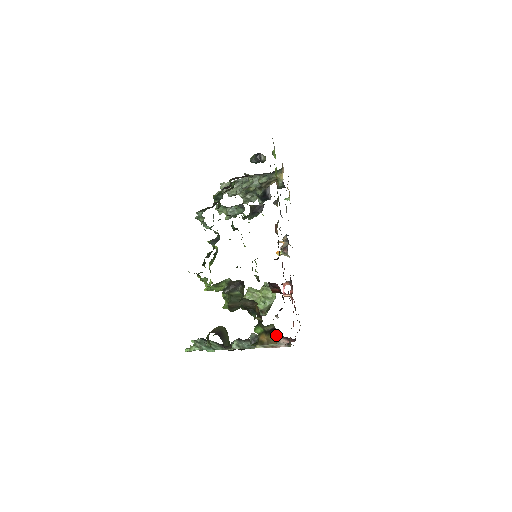
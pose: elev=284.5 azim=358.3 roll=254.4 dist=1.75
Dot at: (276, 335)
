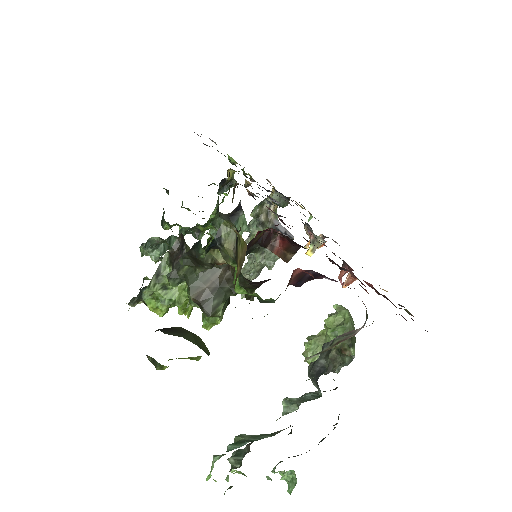
Dot at: occluded
